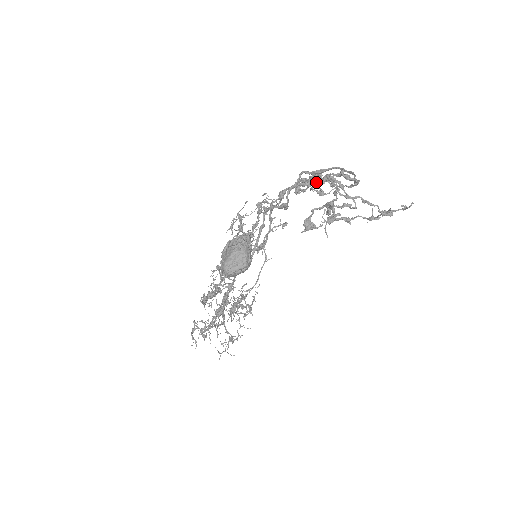
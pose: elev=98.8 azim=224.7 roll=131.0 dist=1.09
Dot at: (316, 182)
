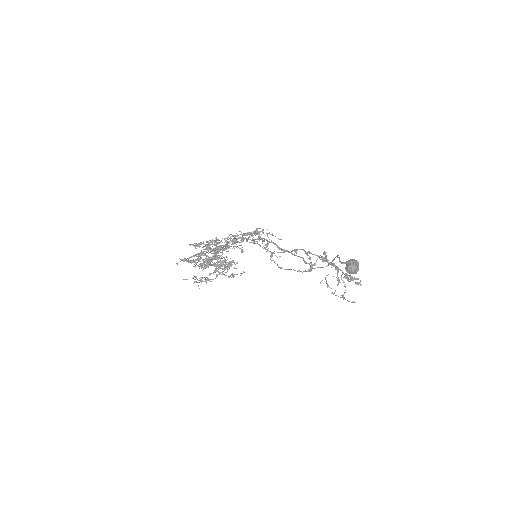
Dot at: occluded
